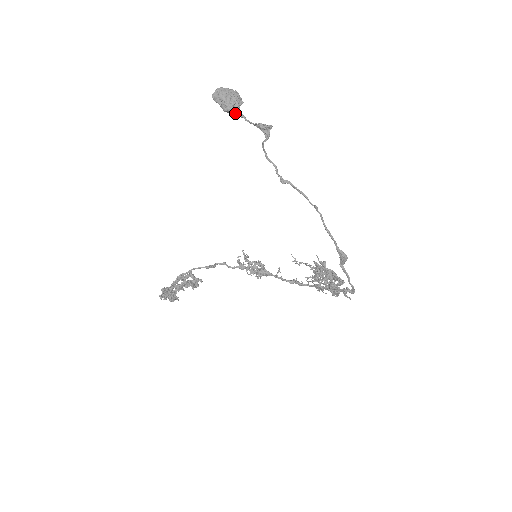
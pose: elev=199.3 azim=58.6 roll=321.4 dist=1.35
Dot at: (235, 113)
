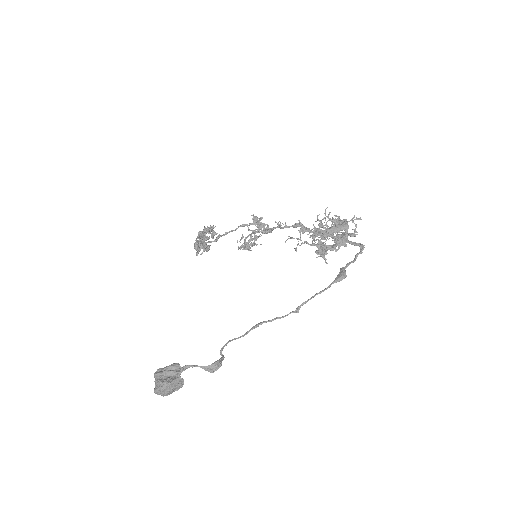
Dot at: occluded
